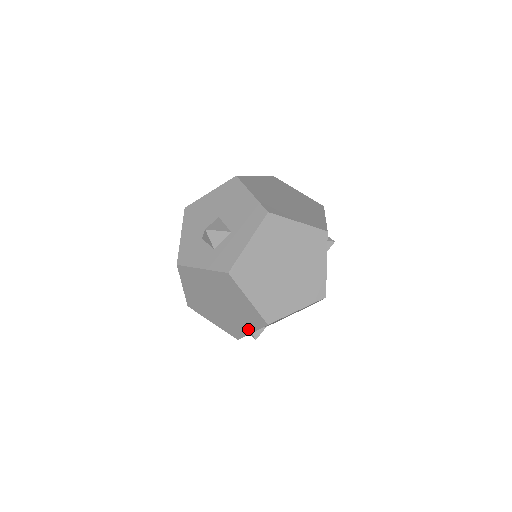
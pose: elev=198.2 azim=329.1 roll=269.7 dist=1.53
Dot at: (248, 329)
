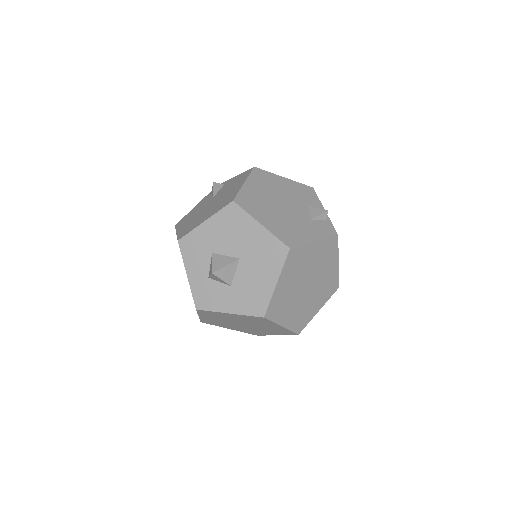
Dot at: occluded
